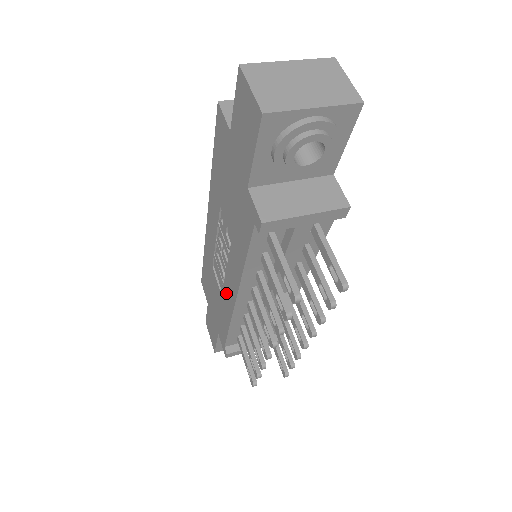
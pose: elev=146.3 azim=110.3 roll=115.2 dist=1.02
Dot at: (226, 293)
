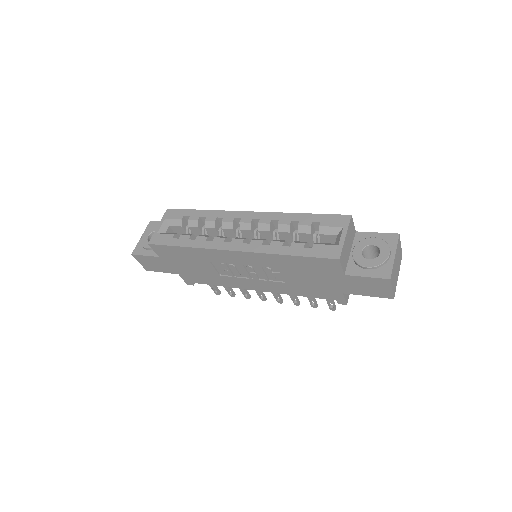
Dot at: (237, 281)
